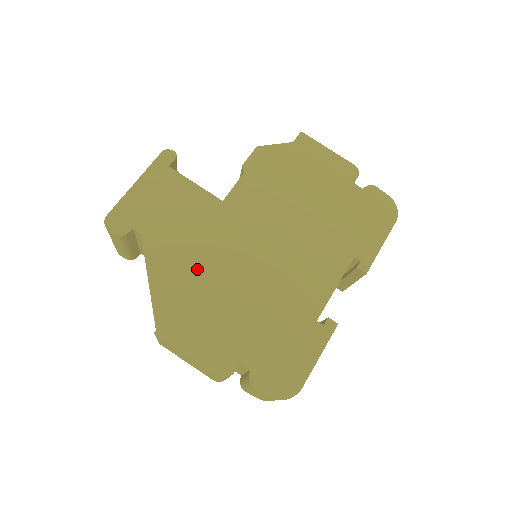
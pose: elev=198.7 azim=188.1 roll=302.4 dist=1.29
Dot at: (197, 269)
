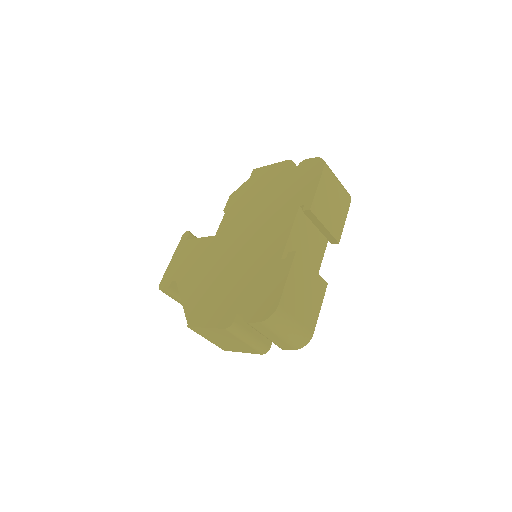
Dot at: (206, 279)
